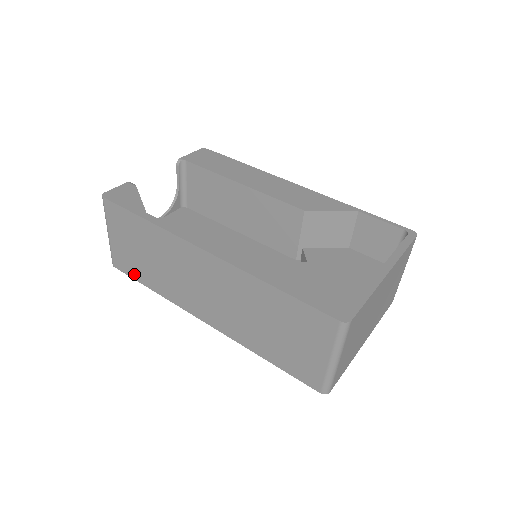
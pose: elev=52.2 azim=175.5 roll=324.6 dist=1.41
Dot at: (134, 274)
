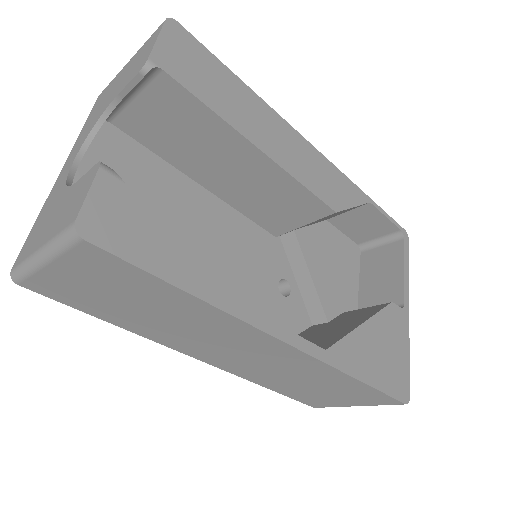
Dot at: (78, 305)
